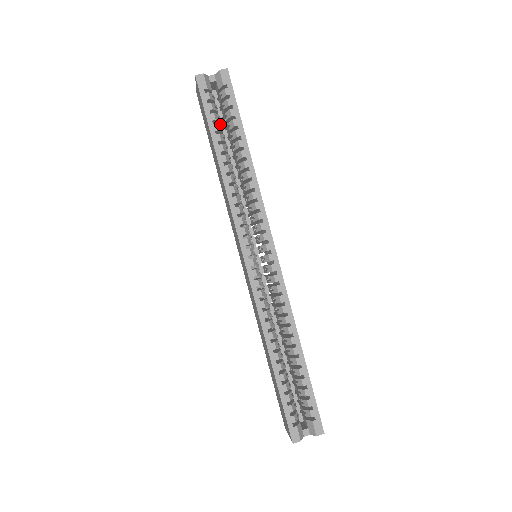
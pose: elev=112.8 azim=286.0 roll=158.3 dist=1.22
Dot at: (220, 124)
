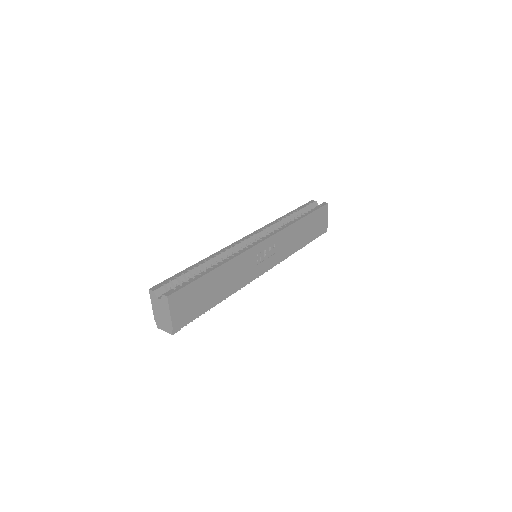
Dot at: occluded
